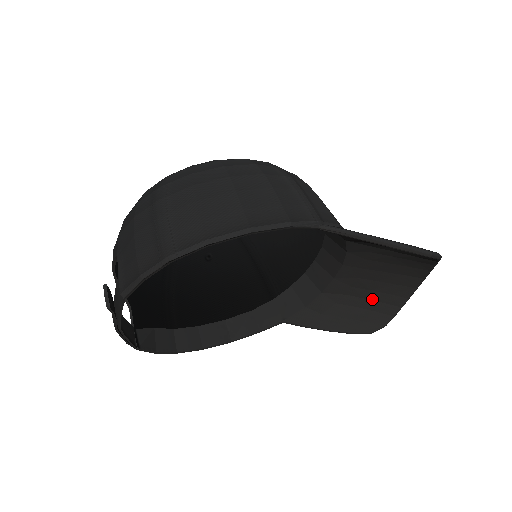
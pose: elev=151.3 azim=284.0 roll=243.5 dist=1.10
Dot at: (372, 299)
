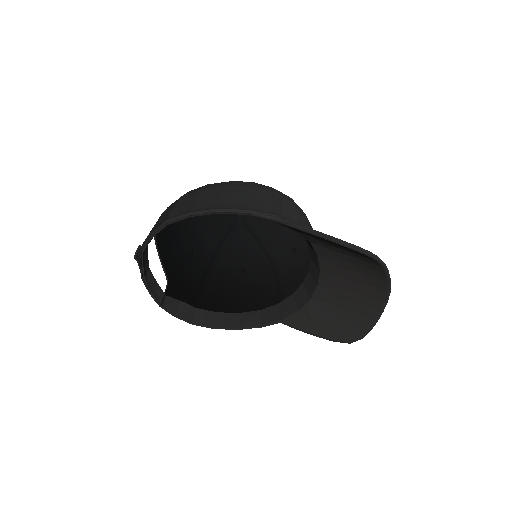
Dot at: (350, 310)
